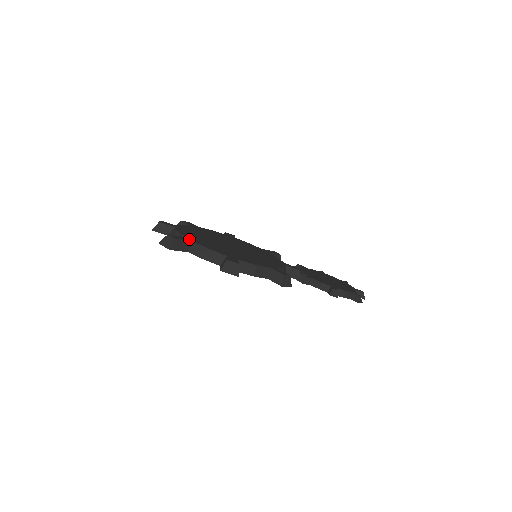
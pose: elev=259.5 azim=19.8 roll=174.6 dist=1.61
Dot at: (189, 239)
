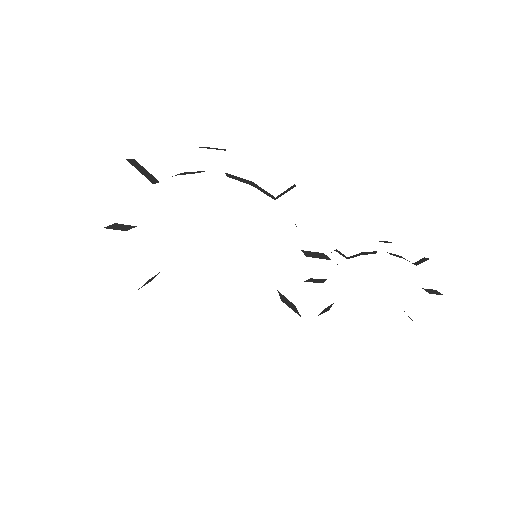
Dot at: occluded
